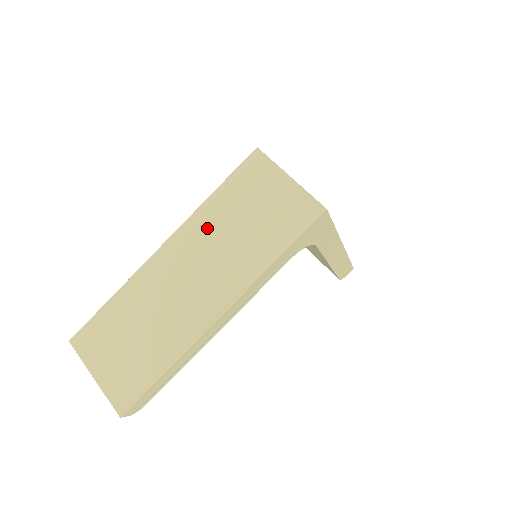
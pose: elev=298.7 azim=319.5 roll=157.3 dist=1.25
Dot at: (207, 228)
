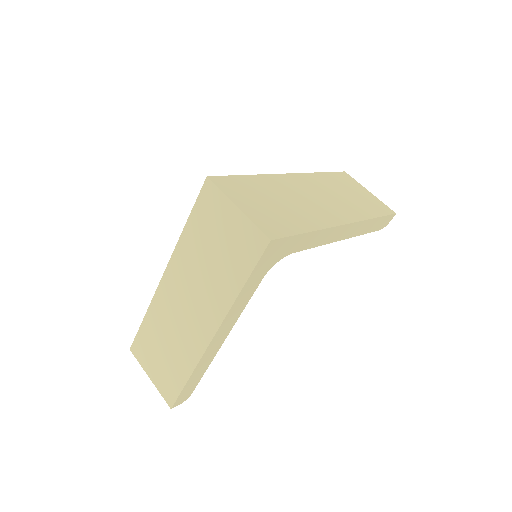
Dot at: (188, 260)
